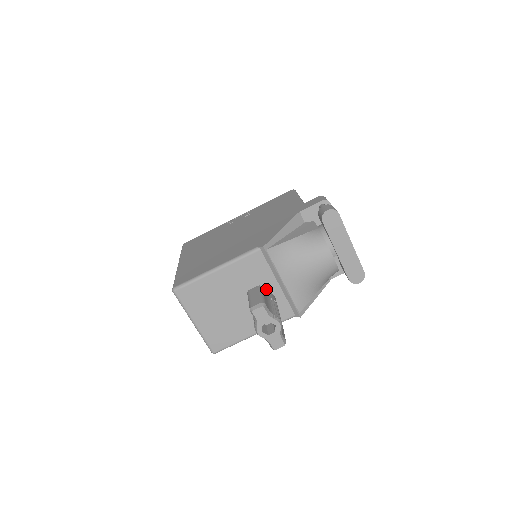
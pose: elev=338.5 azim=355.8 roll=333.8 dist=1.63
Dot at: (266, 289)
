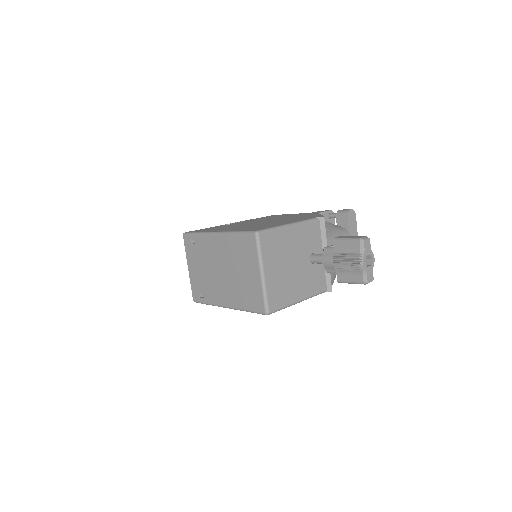
Dot at: occluded
